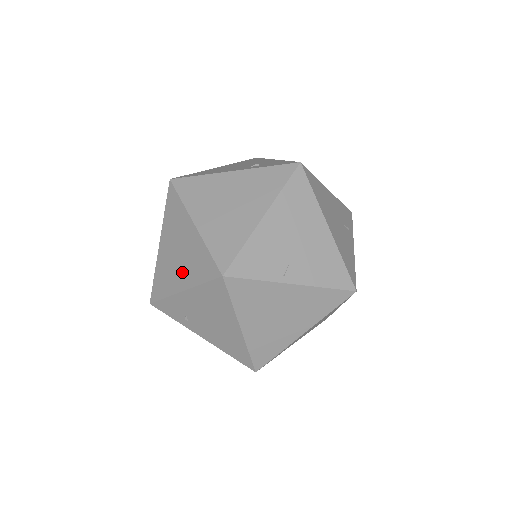
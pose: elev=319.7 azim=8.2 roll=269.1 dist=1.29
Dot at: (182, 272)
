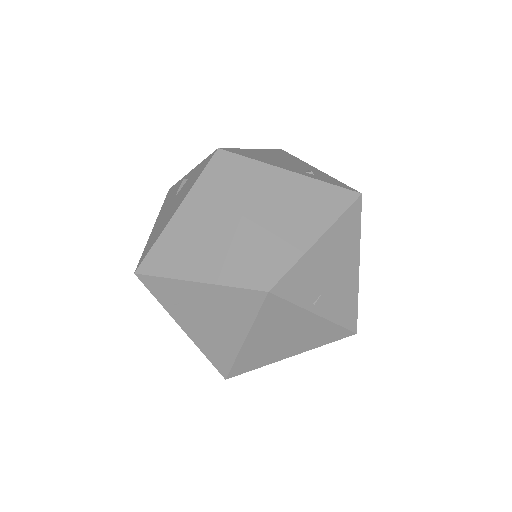
Dot at: (204, 261)
